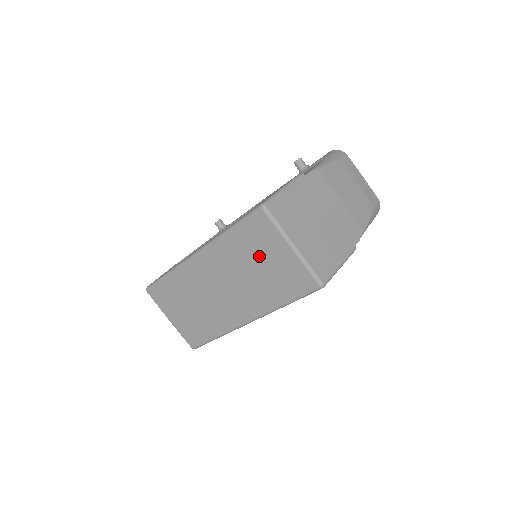
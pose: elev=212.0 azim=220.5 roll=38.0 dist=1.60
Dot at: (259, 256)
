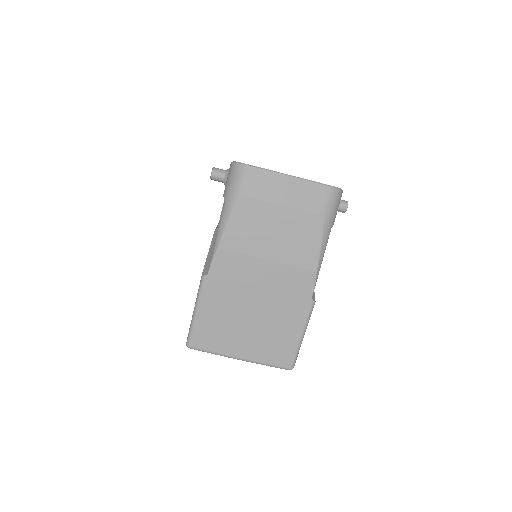
Dot at: occluded
